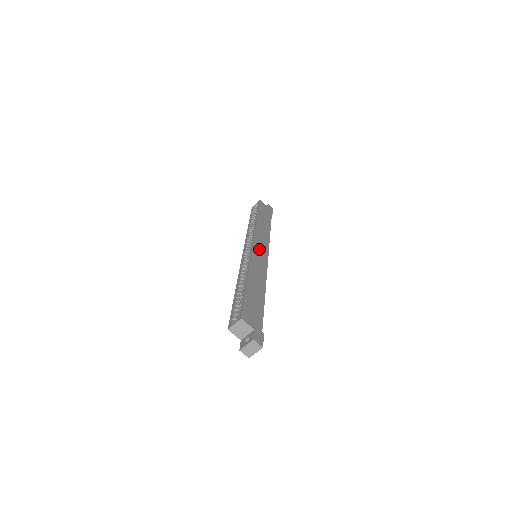
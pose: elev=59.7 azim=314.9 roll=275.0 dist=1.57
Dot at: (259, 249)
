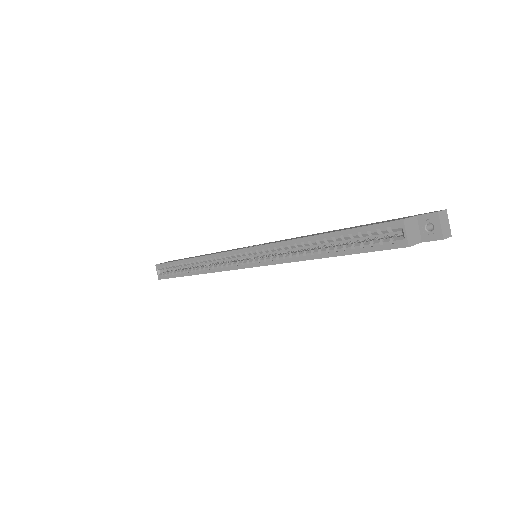
Dot at: occluded
